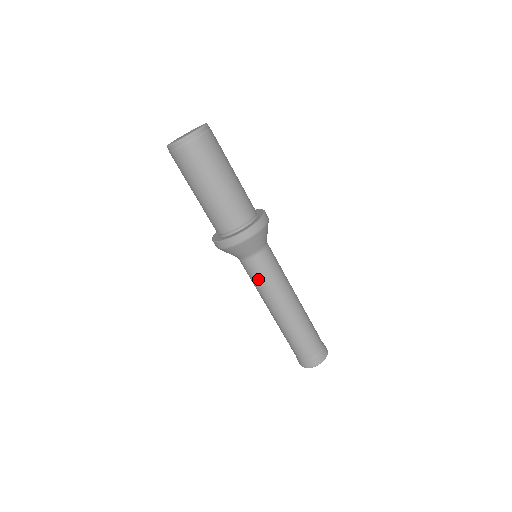
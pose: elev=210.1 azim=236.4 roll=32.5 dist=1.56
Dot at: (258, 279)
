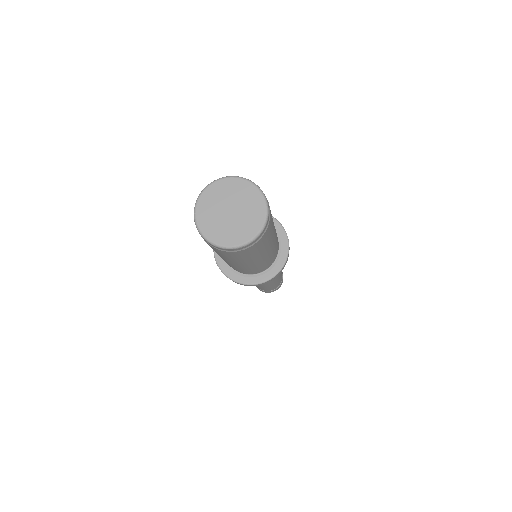
Dot at: occluded
